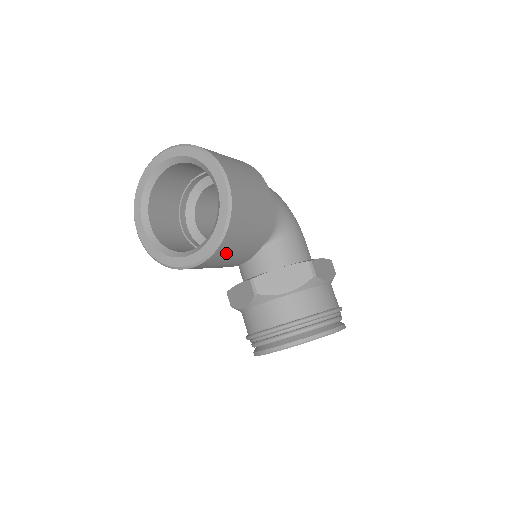
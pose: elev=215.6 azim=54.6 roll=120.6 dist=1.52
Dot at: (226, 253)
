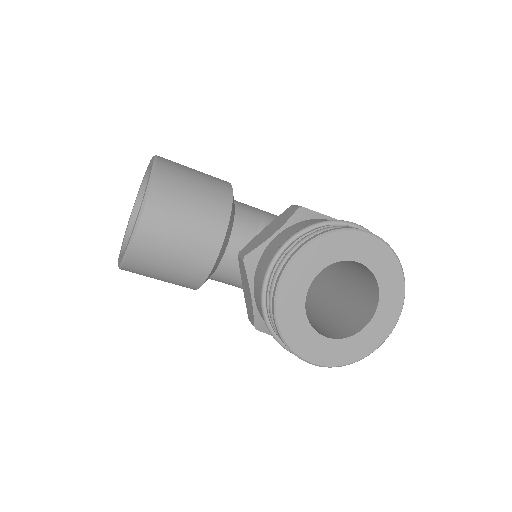
Dot at: (170, 203)
